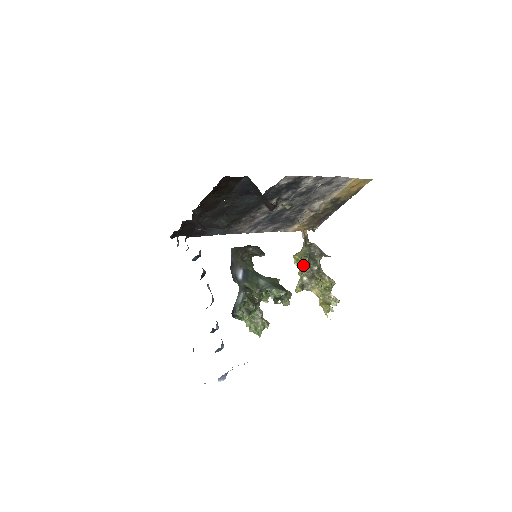
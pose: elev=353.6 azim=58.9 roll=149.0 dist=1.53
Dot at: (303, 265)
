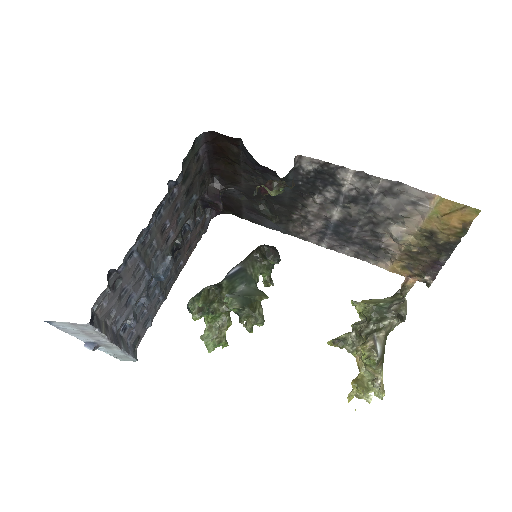
Dot at: (365, 316)
